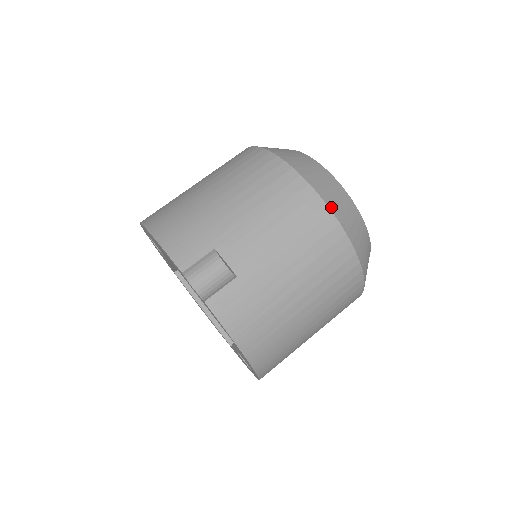
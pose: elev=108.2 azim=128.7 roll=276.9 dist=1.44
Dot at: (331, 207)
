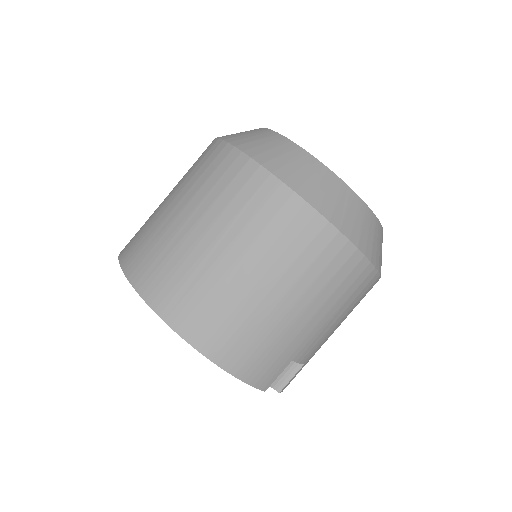
Dot at: occluded
